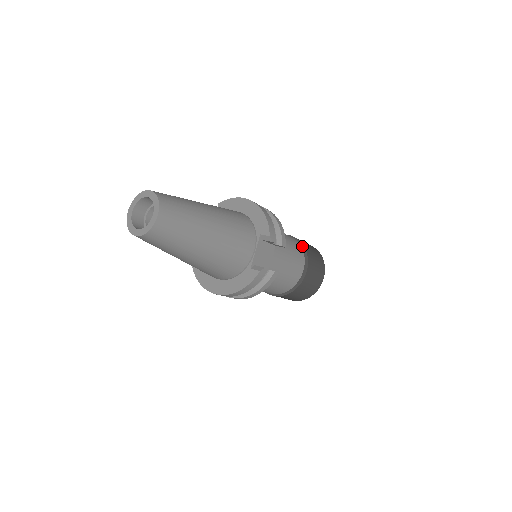
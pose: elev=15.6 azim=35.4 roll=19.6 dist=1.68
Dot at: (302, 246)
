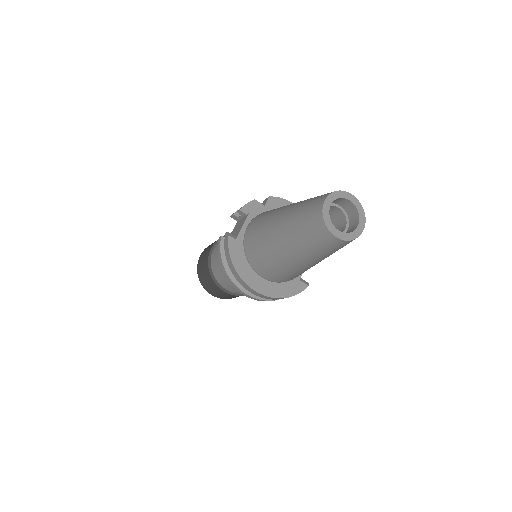
Dot at: occluded
